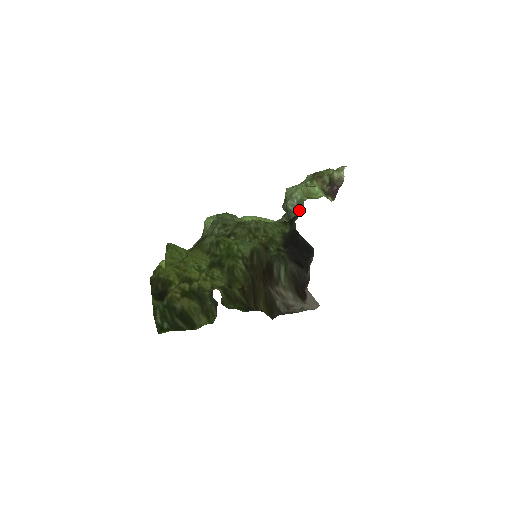
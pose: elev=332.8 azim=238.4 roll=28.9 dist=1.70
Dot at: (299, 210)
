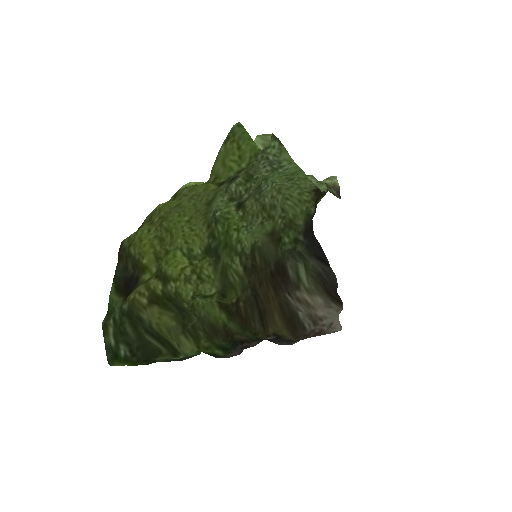
Dot at: occluded
